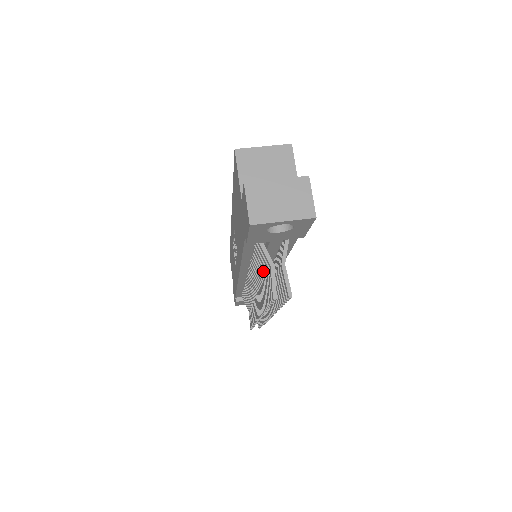
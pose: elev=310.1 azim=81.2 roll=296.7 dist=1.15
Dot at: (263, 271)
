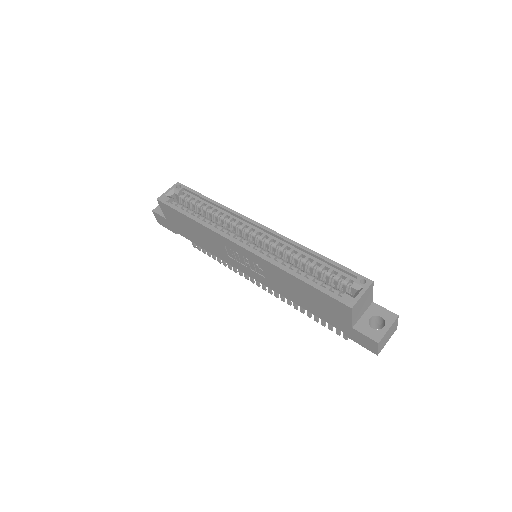
Dot at: occluded
